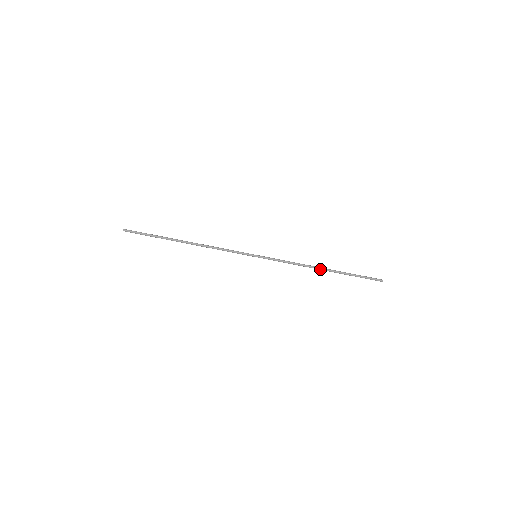
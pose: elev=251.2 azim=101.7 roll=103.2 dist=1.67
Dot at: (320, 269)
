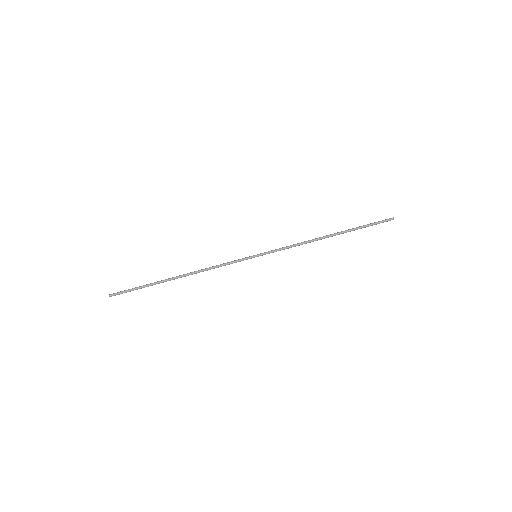
Dot at: occluded
